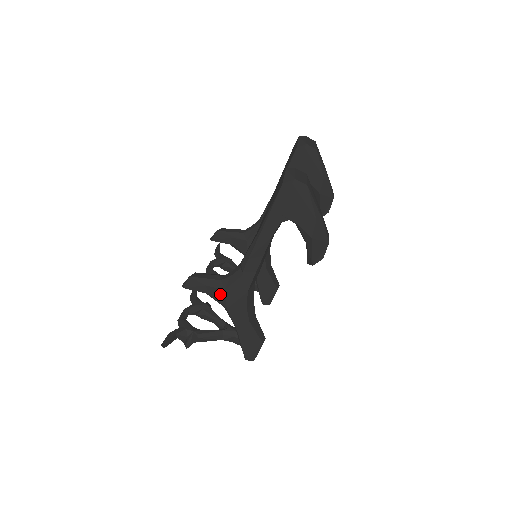
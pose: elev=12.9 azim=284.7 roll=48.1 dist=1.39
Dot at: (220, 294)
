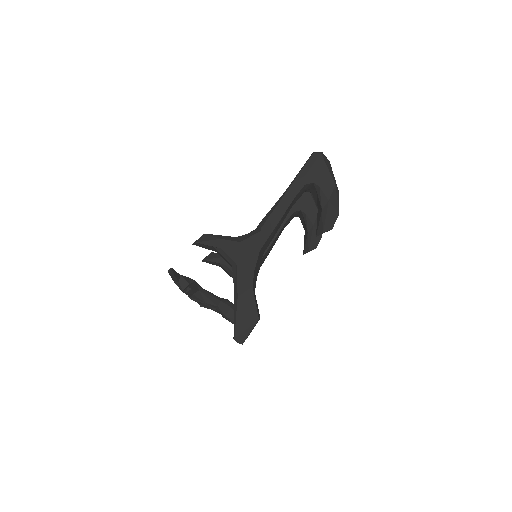
Dot at: (234, 247)
